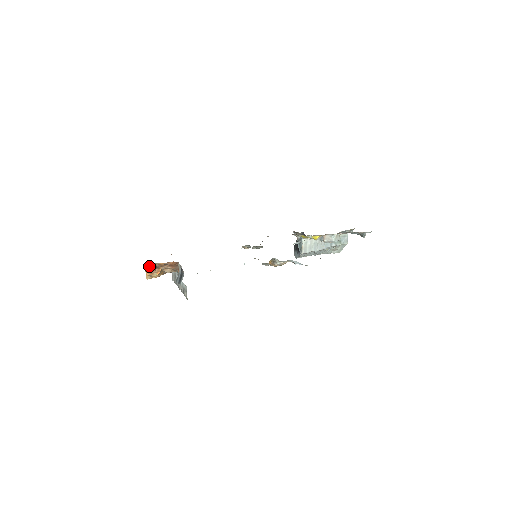
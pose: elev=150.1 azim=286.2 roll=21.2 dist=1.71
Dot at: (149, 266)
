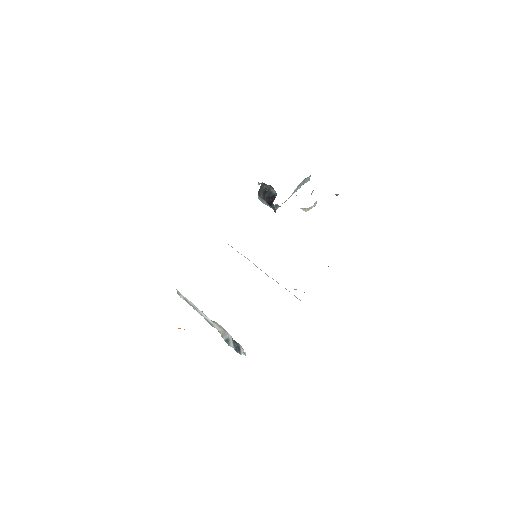
Dot at: occluded
